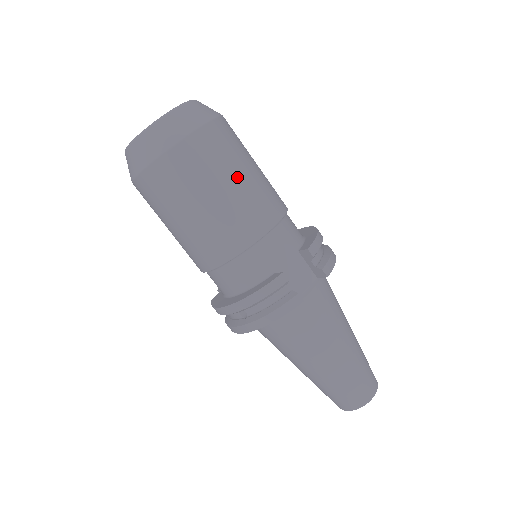
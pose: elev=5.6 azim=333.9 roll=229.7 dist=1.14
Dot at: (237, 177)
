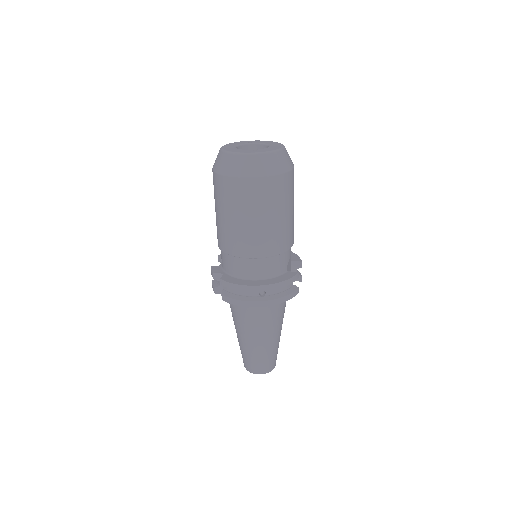
Dot at: occluded
